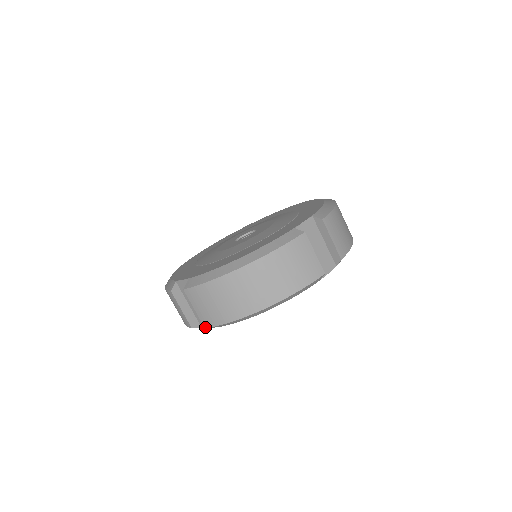
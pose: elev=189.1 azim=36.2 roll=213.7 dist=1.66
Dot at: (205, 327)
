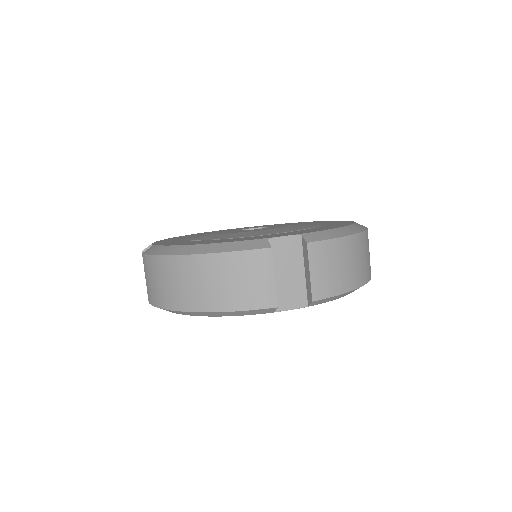
Dot at: (149, 302)
